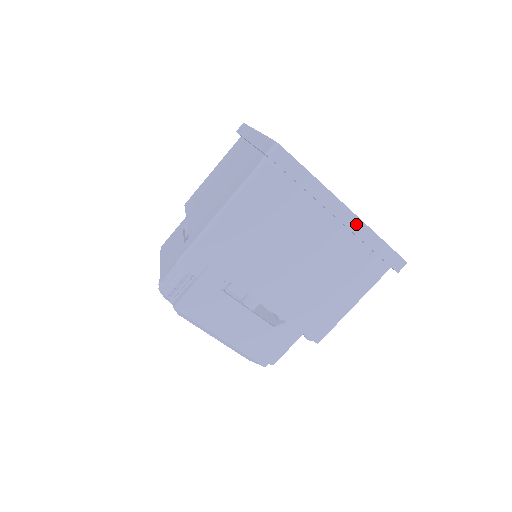
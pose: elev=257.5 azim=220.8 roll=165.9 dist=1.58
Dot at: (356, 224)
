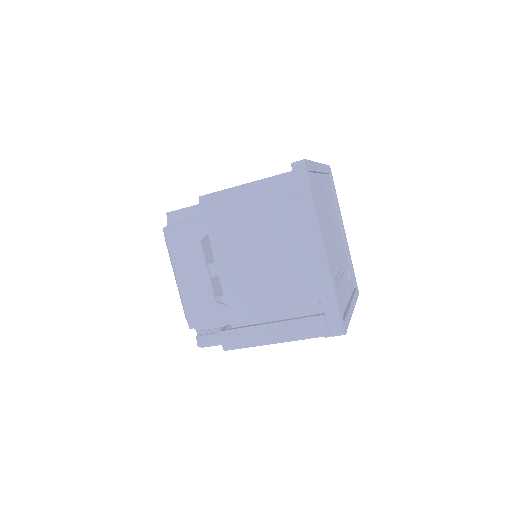
Dot at: occluded
